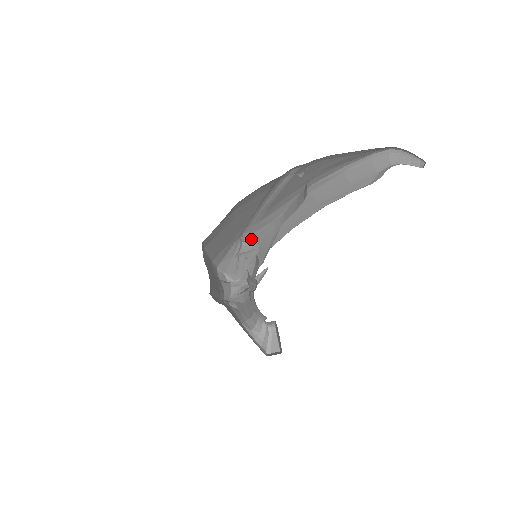
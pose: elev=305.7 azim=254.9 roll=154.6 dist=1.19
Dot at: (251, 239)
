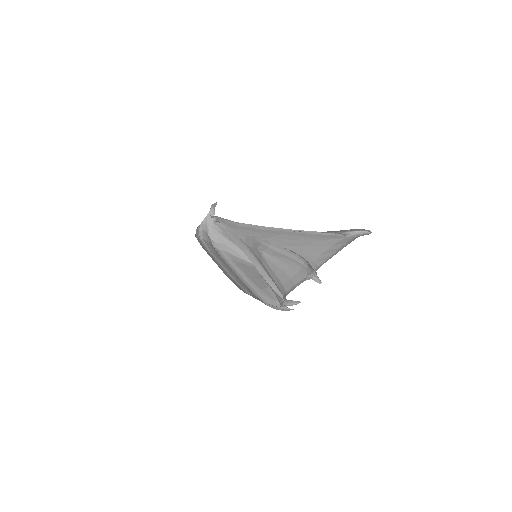
Dot at: occluded
